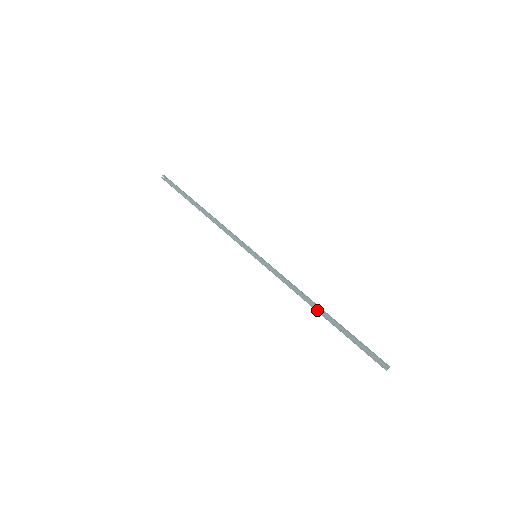
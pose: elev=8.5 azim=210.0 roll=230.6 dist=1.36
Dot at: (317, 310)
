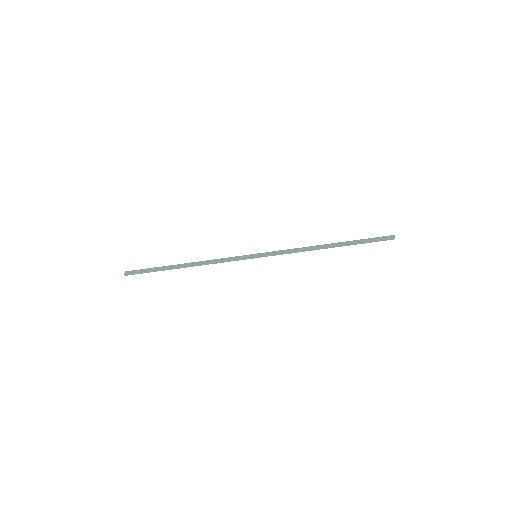
Dot at: (327, 245)
